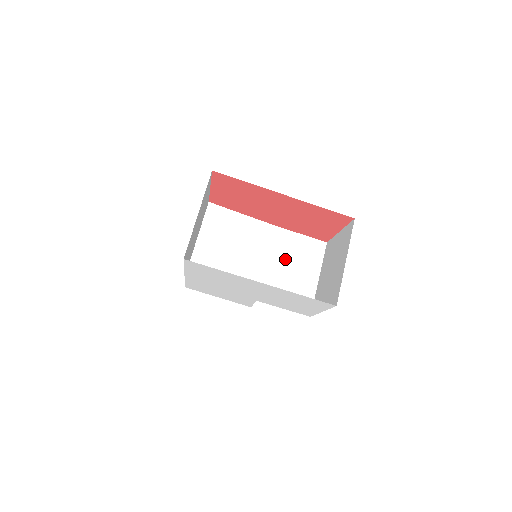
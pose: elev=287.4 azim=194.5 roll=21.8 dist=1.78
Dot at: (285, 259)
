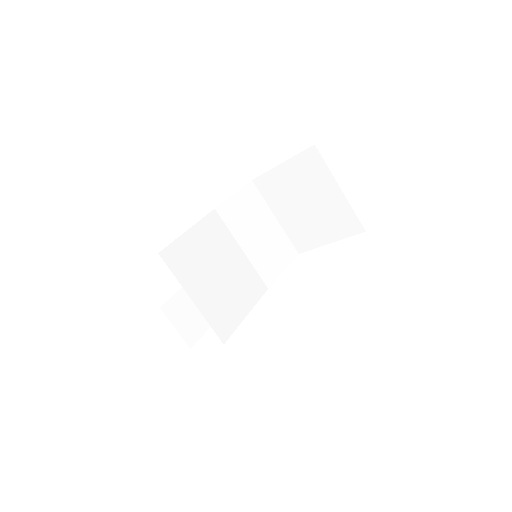
Dot at: (248, 230)
